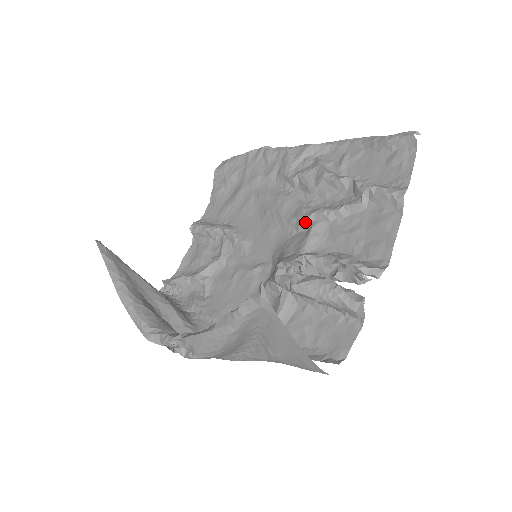
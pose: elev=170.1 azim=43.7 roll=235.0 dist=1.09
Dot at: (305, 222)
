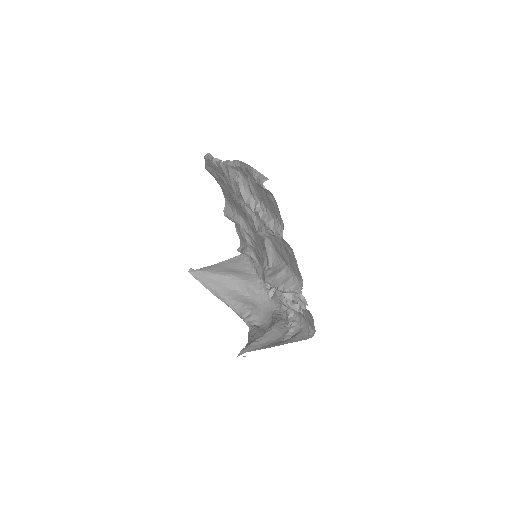
Dot at: occluded
